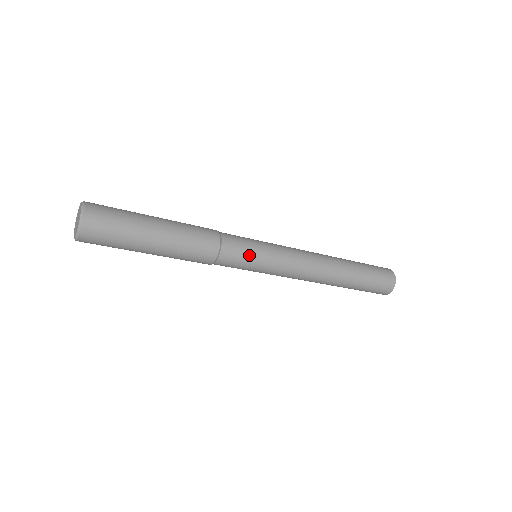
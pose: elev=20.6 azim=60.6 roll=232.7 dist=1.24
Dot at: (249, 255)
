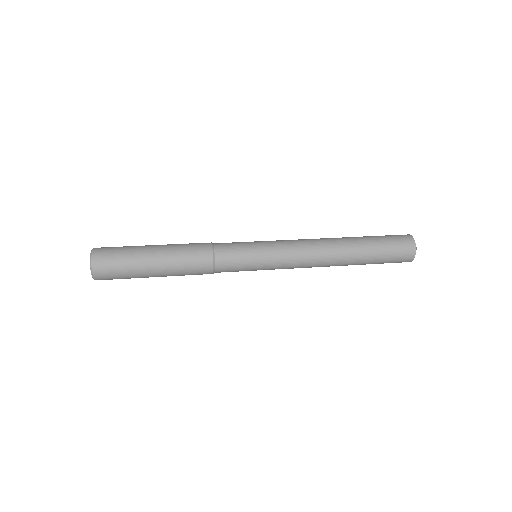
Dot at: (243, 256)
